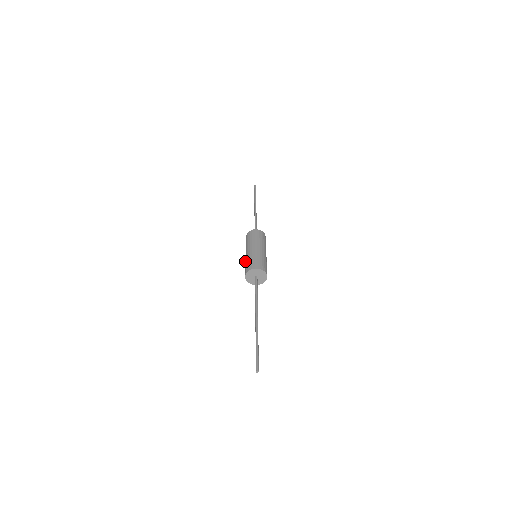
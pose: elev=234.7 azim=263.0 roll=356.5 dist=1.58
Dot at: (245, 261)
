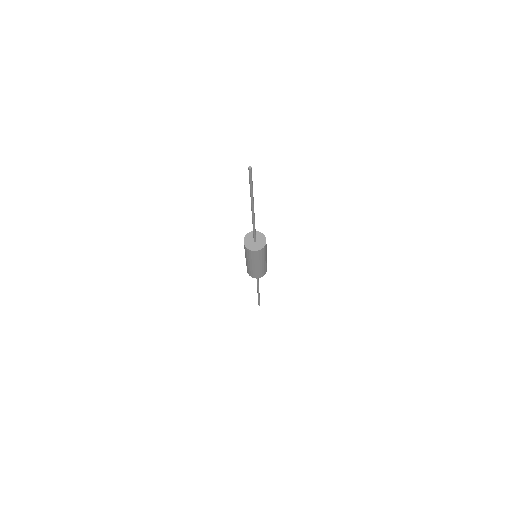
Dot at: (247, 258)
